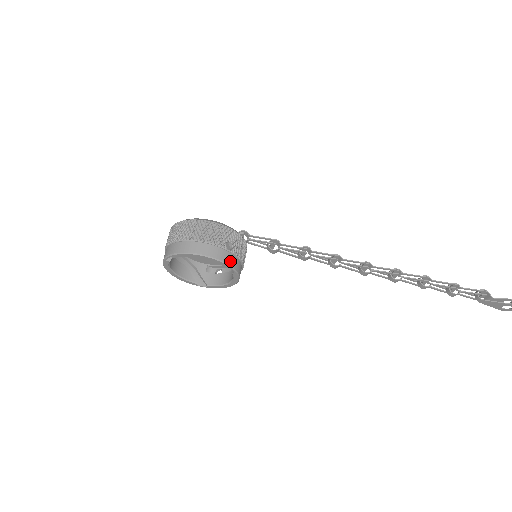
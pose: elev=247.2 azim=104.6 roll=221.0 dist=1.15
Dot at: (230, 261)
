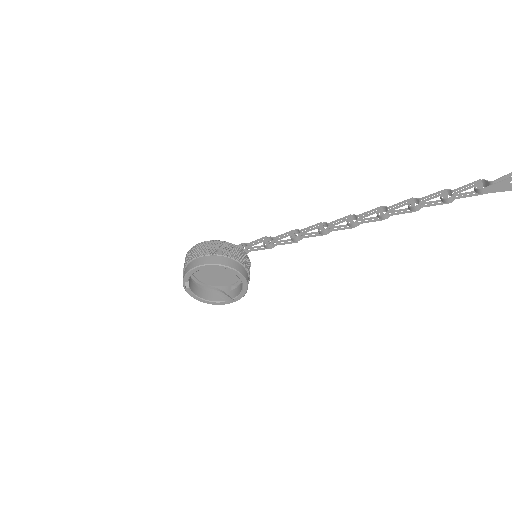
Dot at: (223, 262)
